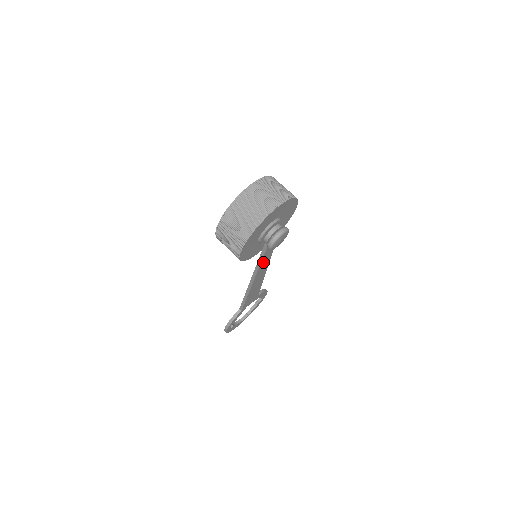
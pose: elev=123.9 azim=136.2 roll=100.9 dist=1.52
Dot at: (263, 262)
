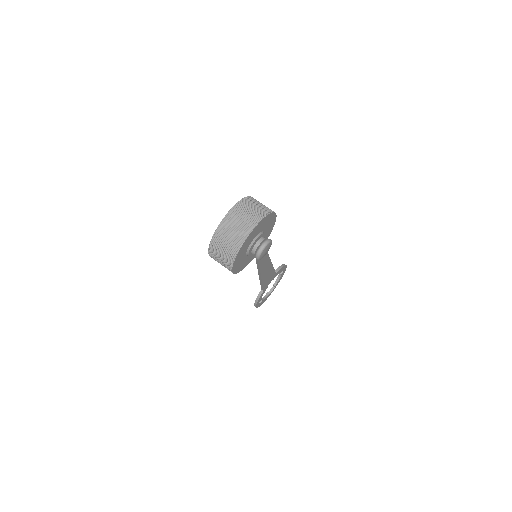
Dot at: (262, 262)
